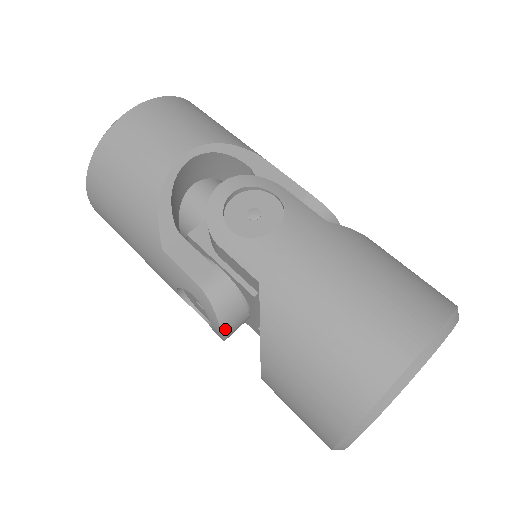
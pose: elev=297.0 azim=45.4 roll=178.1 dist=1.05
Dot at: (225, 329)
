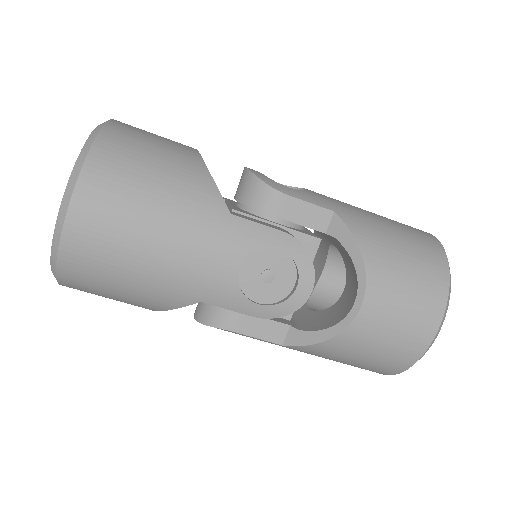
Dot at: (313, 276)
